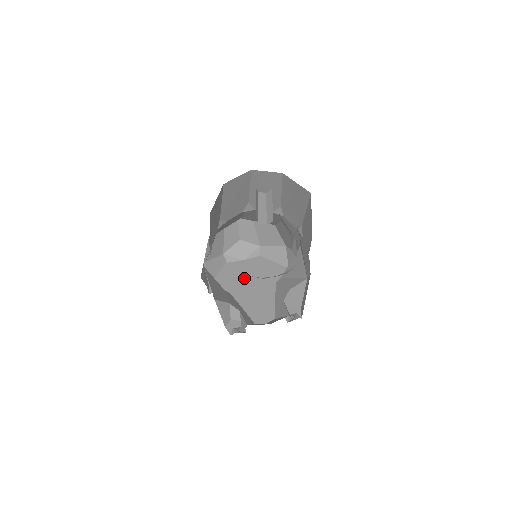
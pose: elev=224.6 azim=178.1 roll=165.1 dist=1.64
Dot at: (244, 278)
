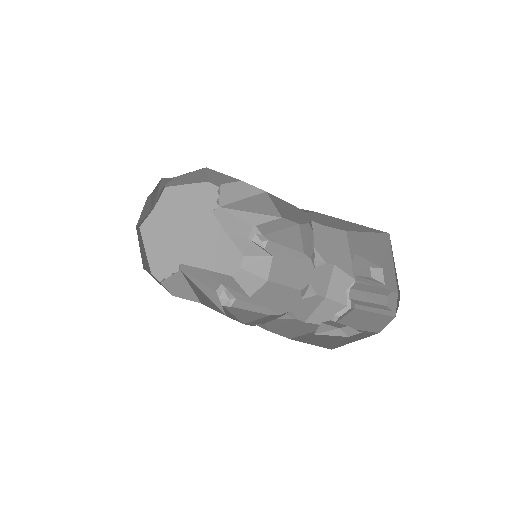
Dot at: (178, 233)
